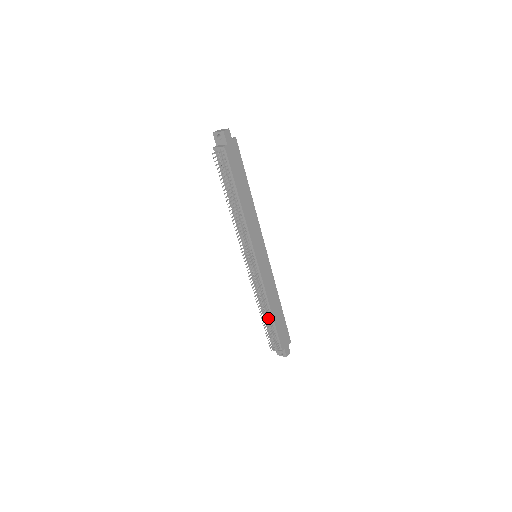
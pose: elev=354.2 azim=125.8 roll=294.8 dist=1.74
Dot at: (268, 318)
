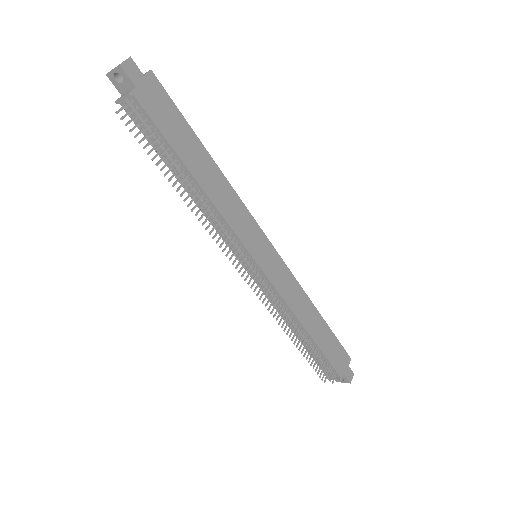
Dot at: (305, 340)
